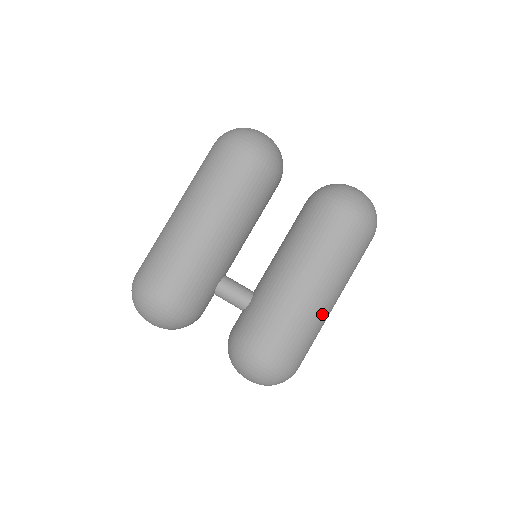
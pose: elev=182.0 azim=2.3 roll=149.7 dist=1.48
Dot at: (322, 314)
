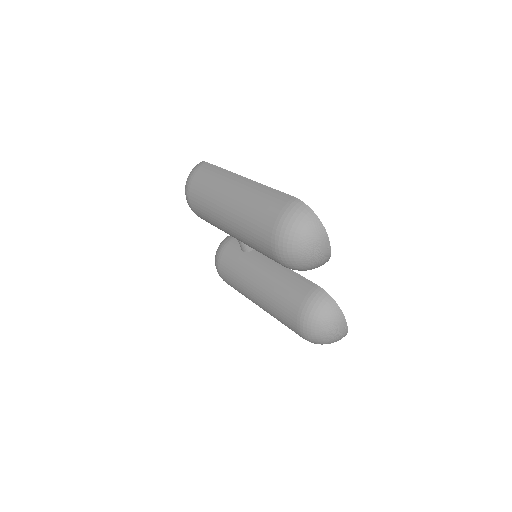
Dot at: occluded
